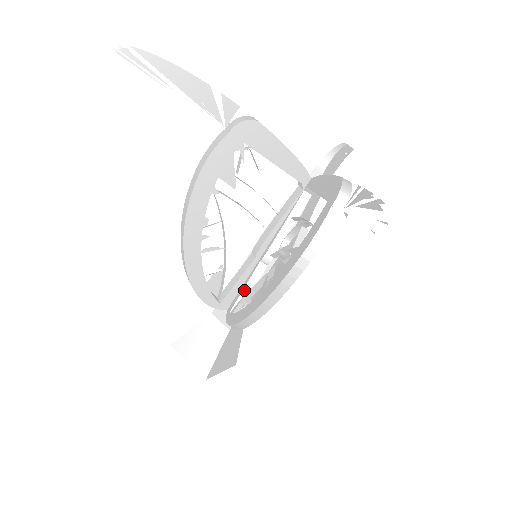
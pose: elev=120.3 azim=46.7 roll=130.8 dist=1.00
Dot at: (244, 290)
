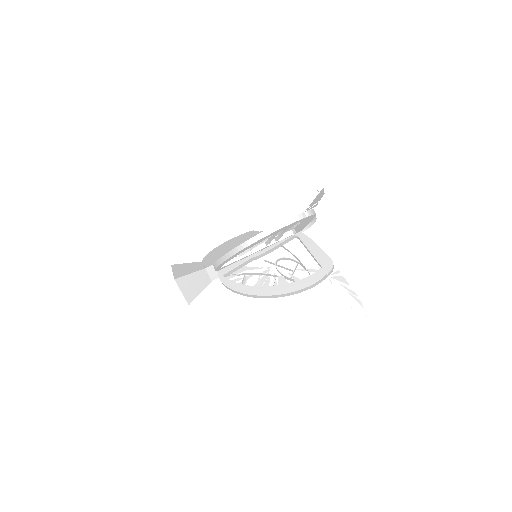
Dot at: (237, 267)
